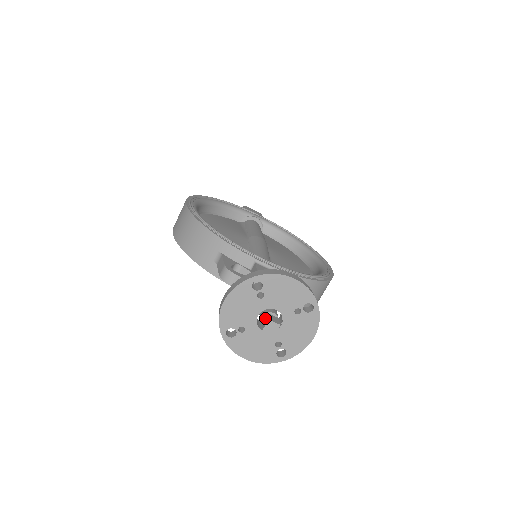
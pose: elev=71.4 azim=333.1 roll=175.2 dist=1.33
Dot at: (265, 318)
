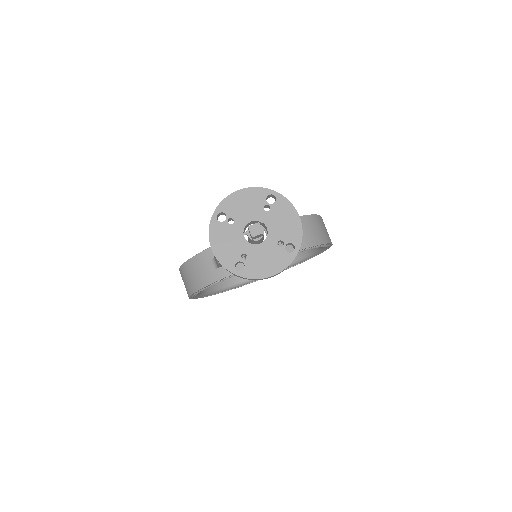
Dot at: (249, 232)
